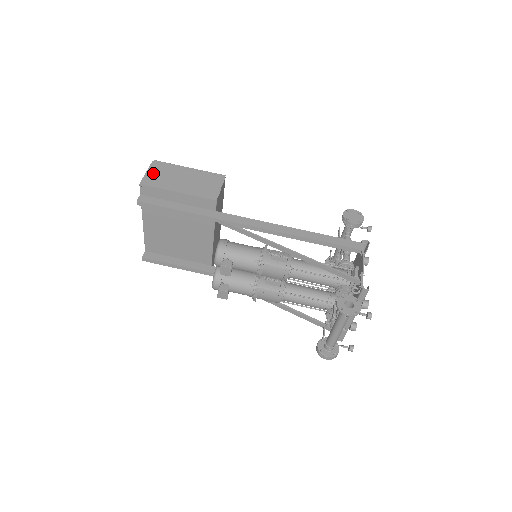
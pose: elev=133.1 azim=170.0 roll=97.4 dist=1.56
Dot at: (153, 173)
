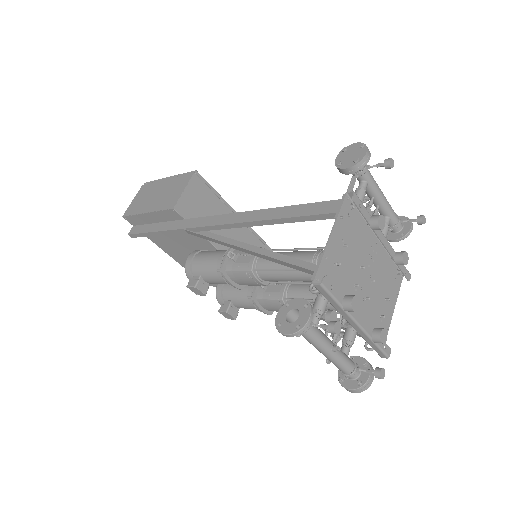
Dot at: (137, 199)
